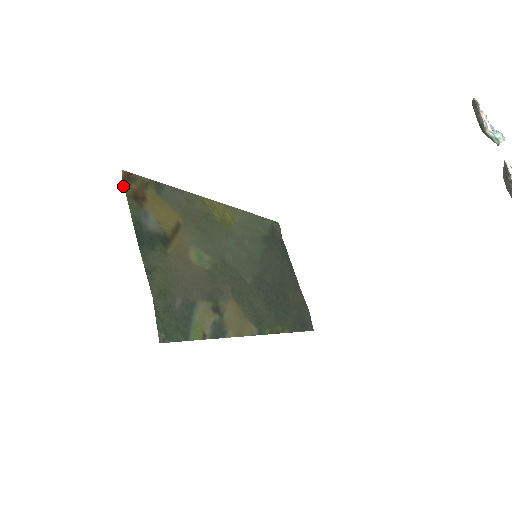
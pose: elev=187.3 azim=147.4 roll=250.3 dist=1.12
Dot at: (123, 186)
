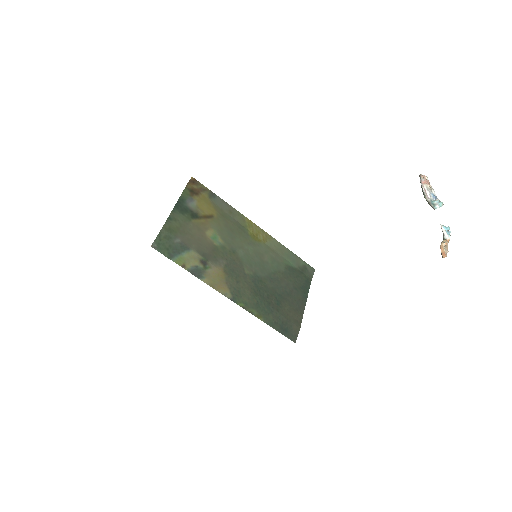
Dot at: (188, 183)
